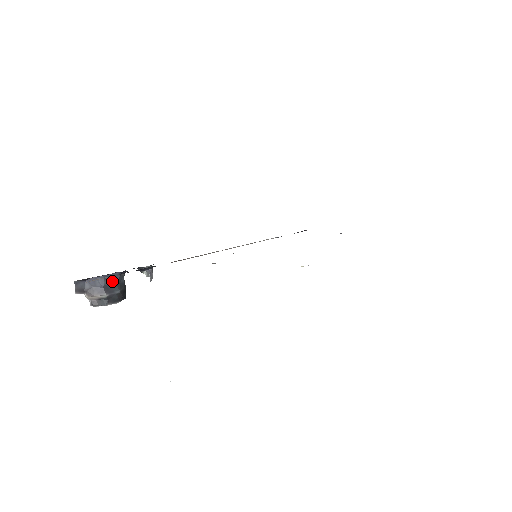
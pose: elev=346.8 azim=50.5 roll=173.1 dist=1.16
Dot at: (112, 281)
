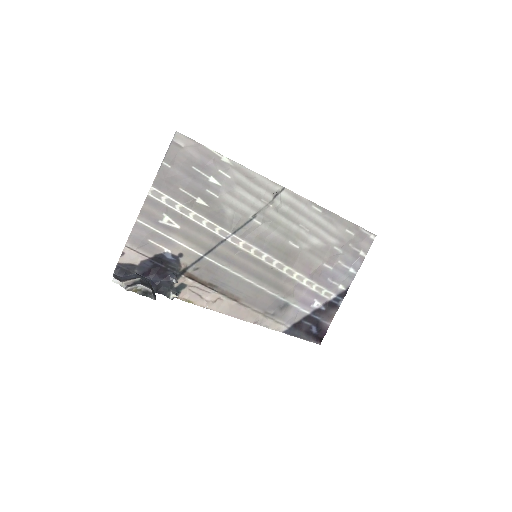
Dot at: (144, 279)
